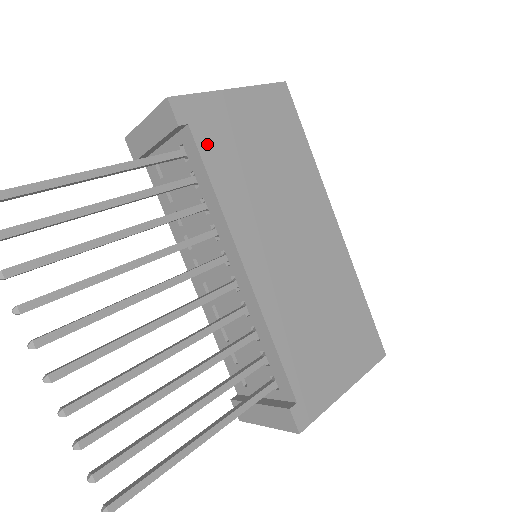
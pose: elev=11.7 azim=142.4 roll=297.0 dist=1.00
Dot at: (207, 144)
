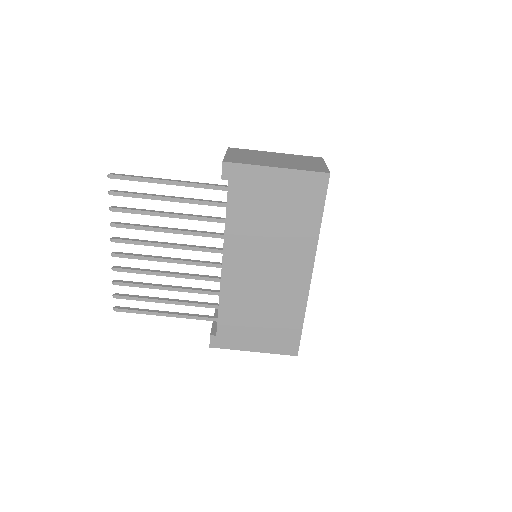
Dot at: (235, 195)
